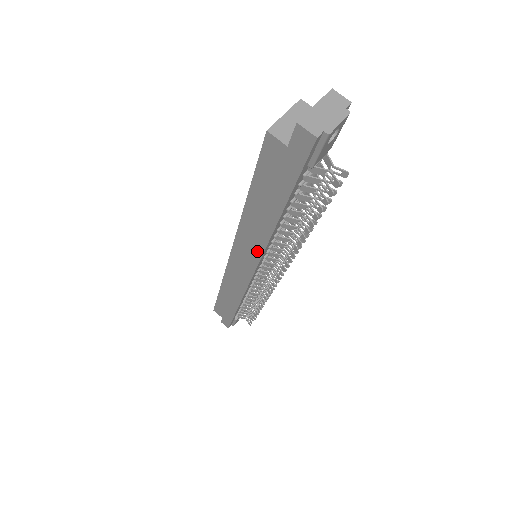
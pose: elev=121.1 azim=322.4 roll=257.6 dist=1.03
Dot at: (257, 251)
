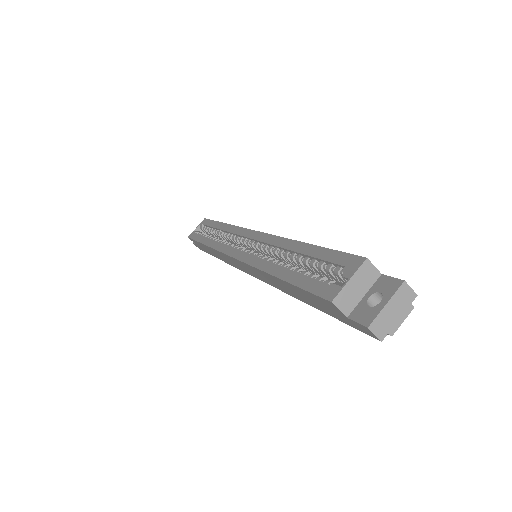
Dot at: (267, 281)
